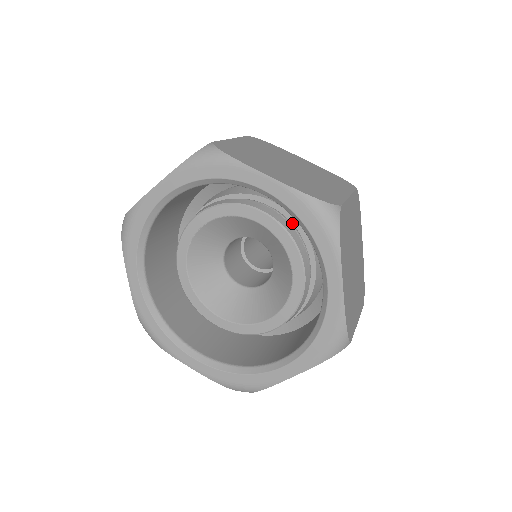
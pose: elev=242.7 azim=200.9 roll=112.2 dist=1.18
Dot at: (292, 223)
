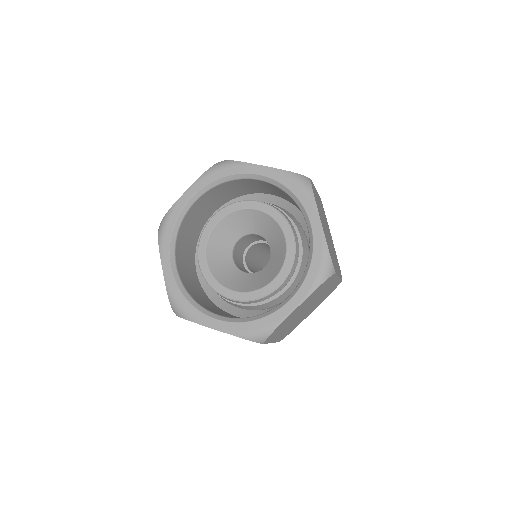
Dot at: occluded
